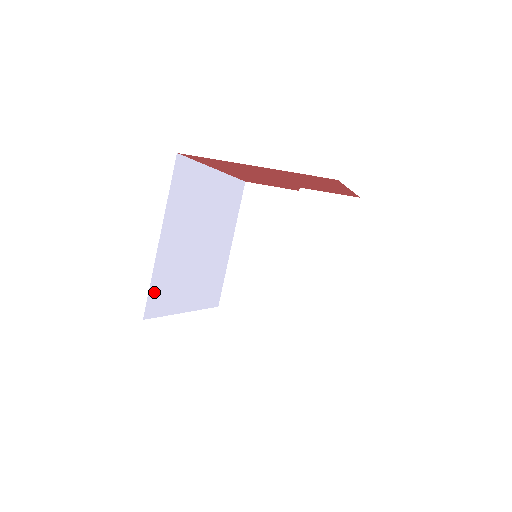
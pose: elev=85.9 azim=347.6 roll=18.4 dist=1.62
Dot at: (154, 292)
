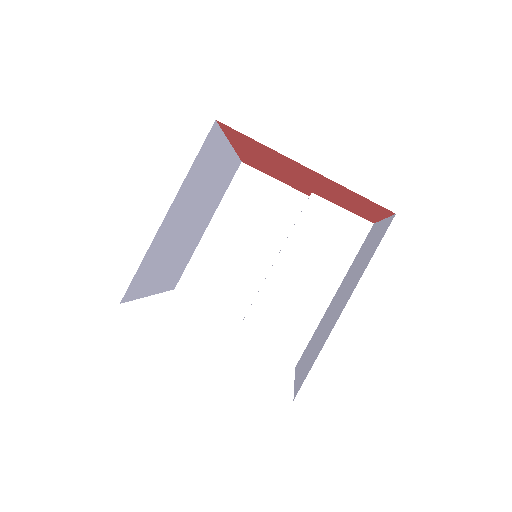
Dot at: (139, 273)
